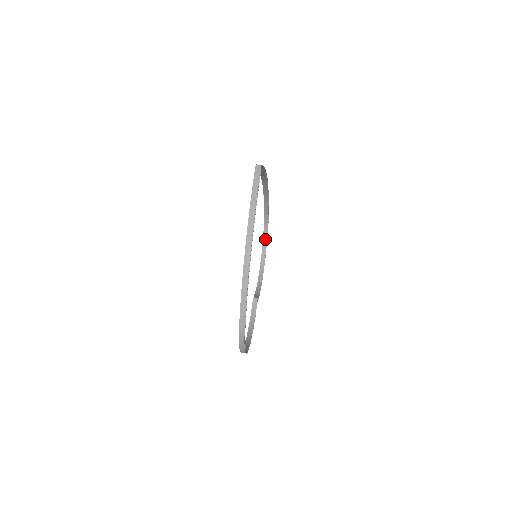
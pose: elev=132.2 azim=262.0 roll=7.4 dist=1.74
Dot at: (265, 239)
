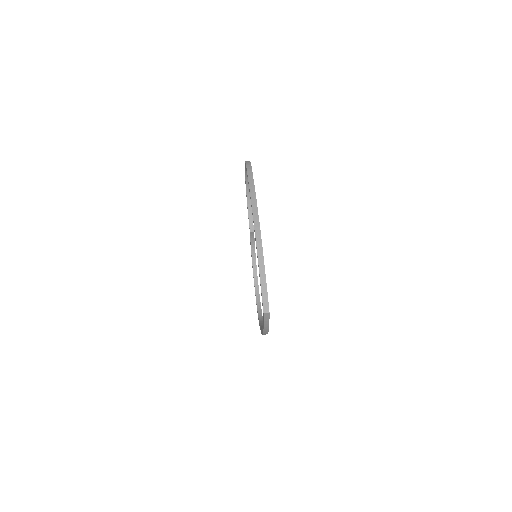
Dot at: occluded
